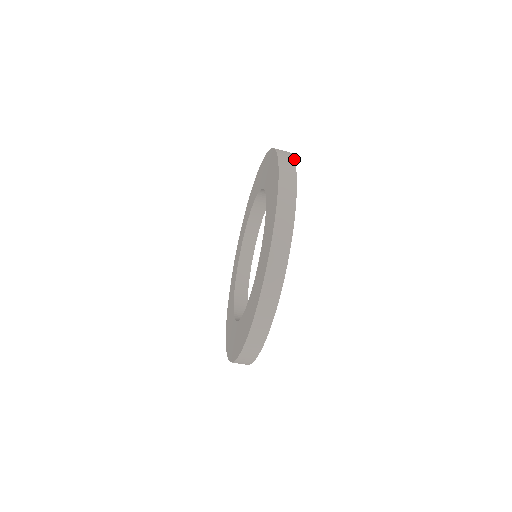
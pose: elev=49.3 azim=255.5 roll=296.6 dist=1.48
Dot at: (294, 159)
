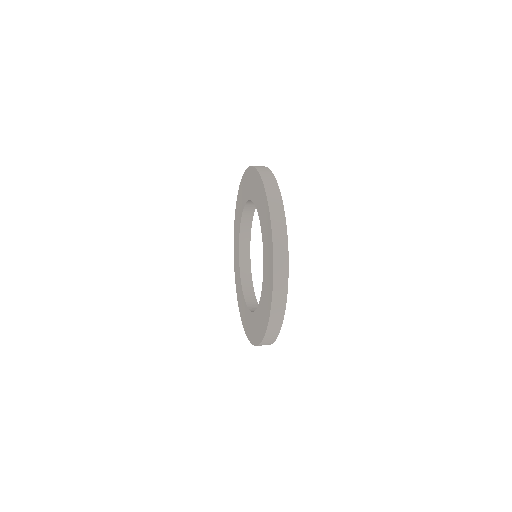
Dot at: (277, 183)
